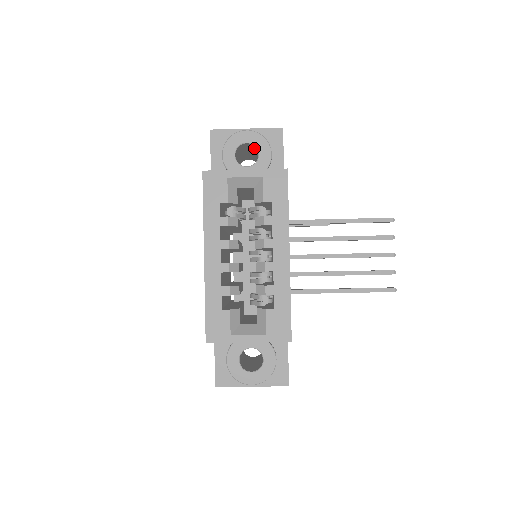
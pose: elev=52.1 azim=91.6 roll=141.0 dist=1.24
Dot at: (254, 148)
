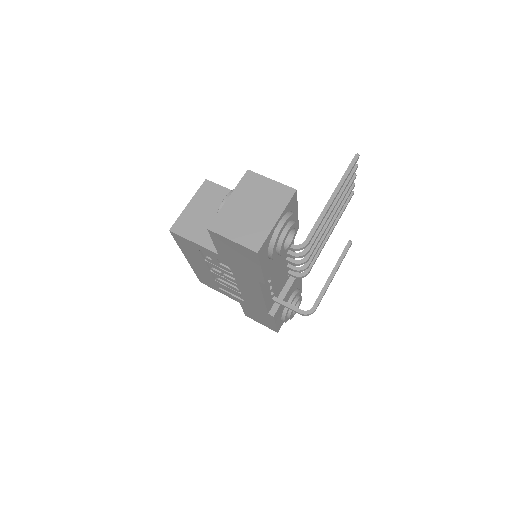
Dot at: occluded
